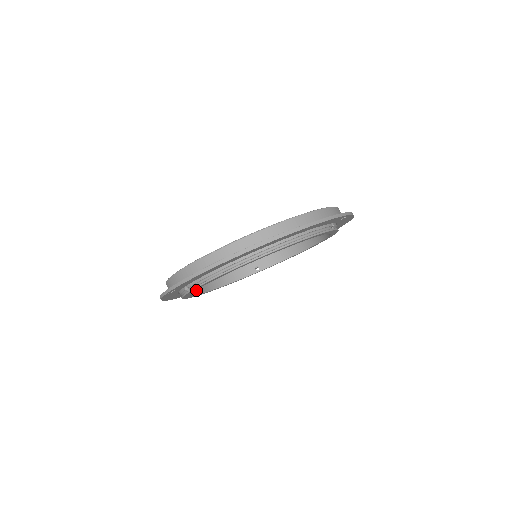
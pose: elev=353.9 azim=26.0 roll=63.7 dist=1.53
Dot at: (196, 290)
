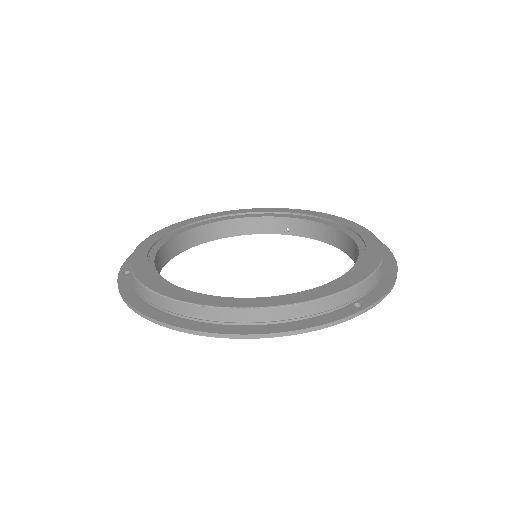
Dot at: (192, 242)
